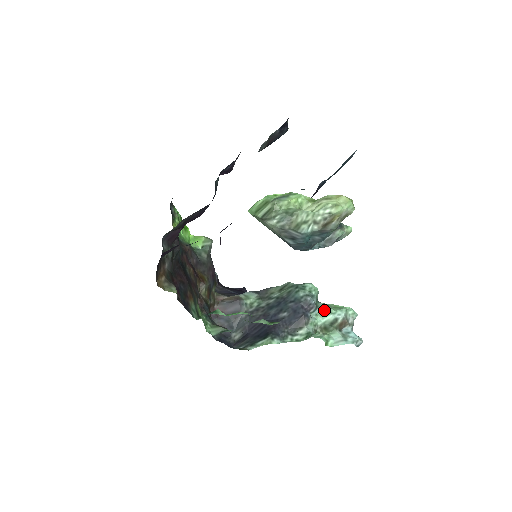
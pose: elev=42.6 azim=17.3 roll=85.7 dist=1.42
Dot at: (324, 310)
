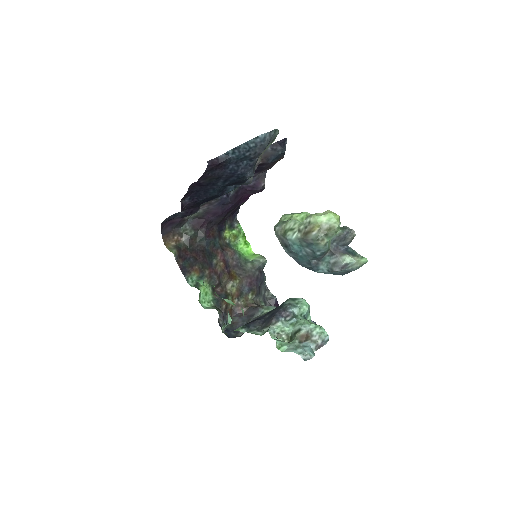
Dot at: (298, 321)
